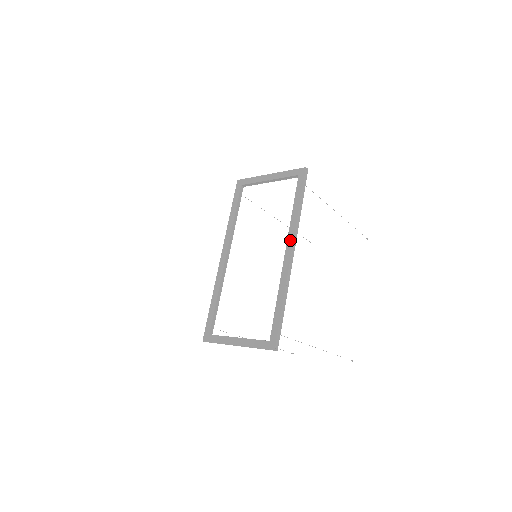
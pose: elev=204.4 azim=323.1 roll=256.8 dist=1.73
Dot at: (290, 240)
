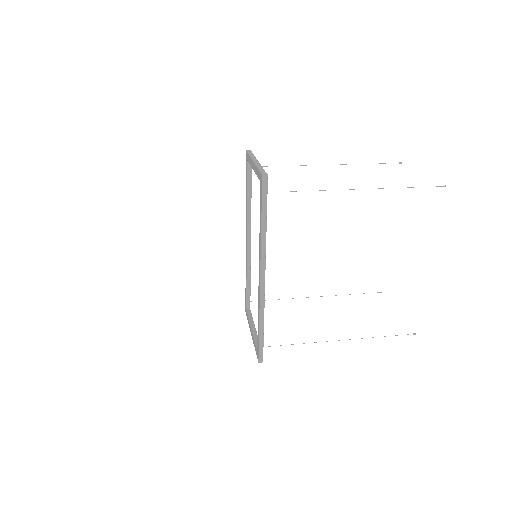
Dot at: (259, 263)
